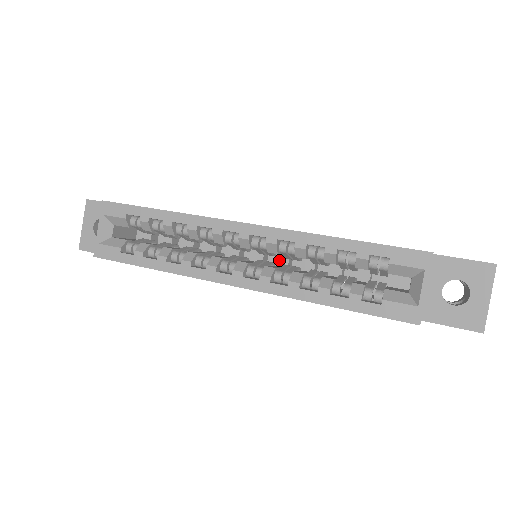
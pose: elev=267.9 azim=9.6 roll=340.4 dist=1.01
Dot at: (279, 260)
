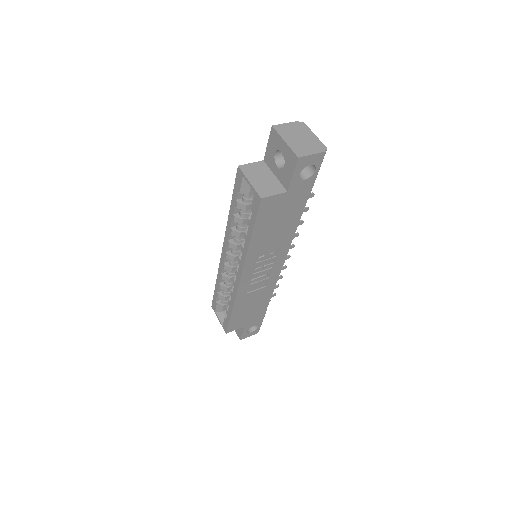
Dot at: occluded
